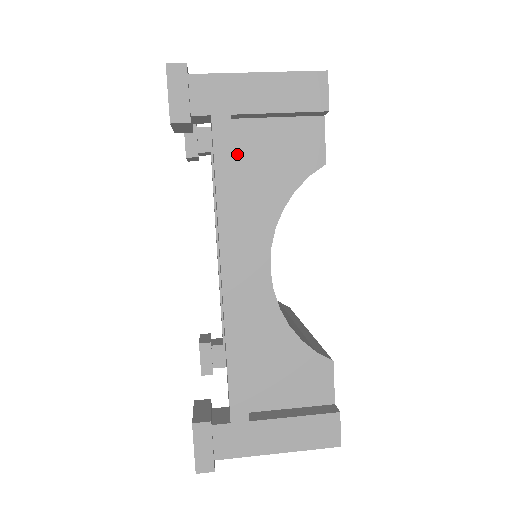
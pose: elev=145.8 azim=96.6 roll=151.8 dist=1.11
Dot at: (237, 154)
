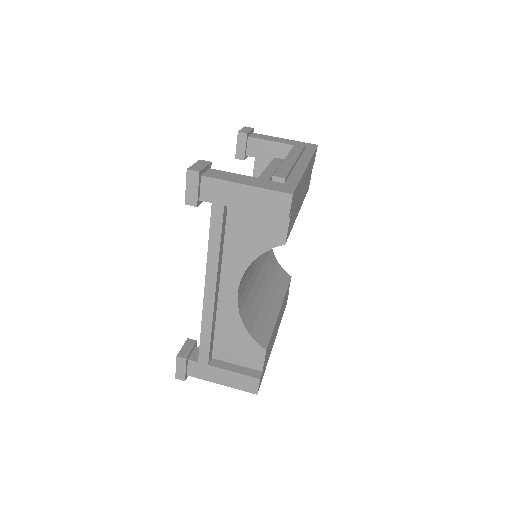
Dot at: (229, 223)
